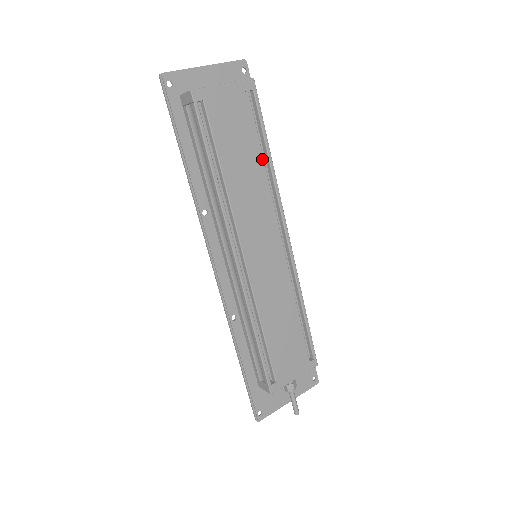
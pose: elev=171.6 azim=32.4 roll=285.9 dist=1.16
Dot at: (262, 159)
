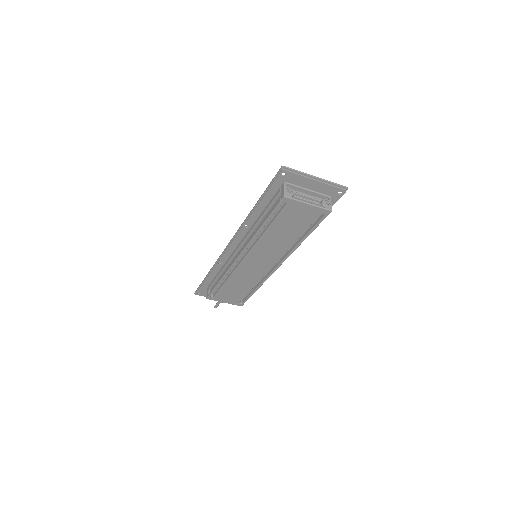
Dot at: (297, 238)
